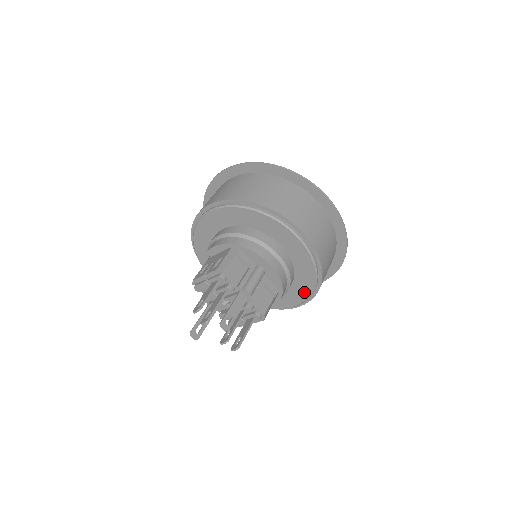
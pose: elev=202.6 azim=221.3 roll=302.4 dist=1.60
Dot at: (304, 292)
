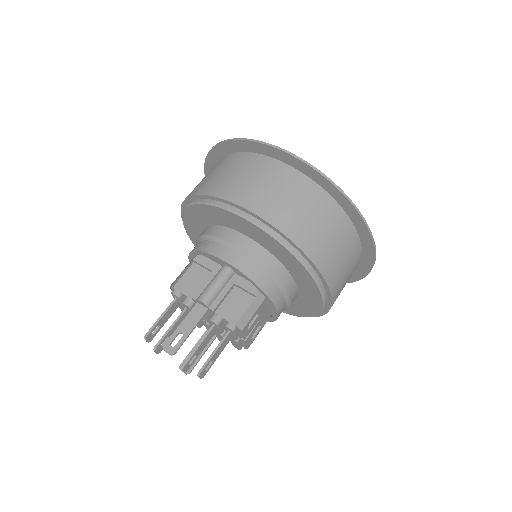
Dot at: (307, 279)
